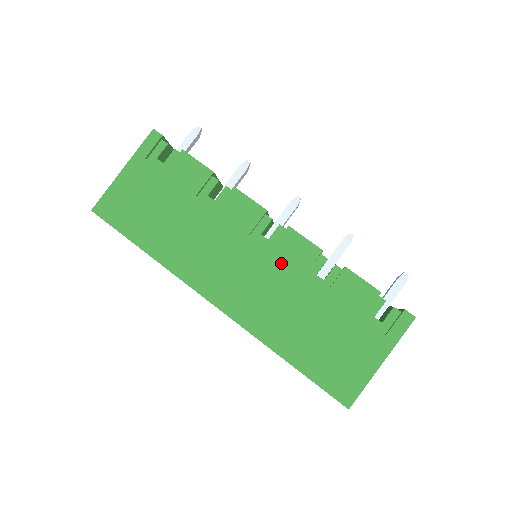
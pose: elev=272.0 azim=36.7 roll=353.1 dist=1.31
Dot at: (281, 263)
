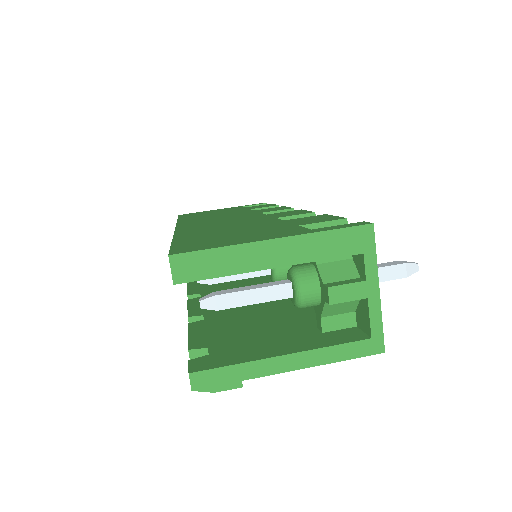
Dot at: (265, 216)
